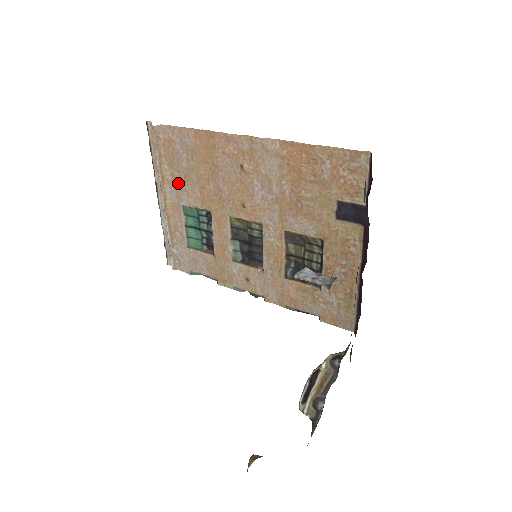
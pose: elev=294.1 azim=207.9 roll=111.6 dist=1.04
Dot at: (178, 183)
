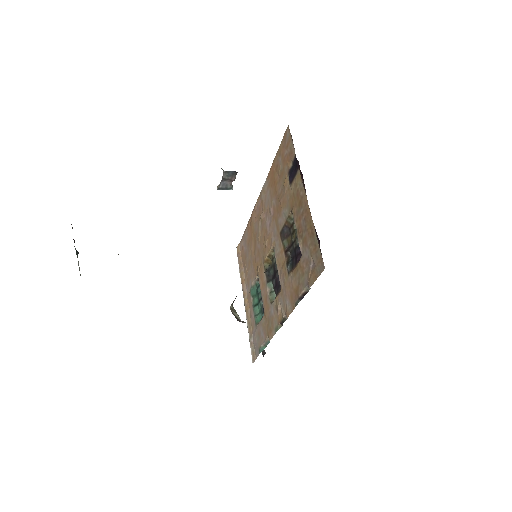
Dot at: (248, 275)
